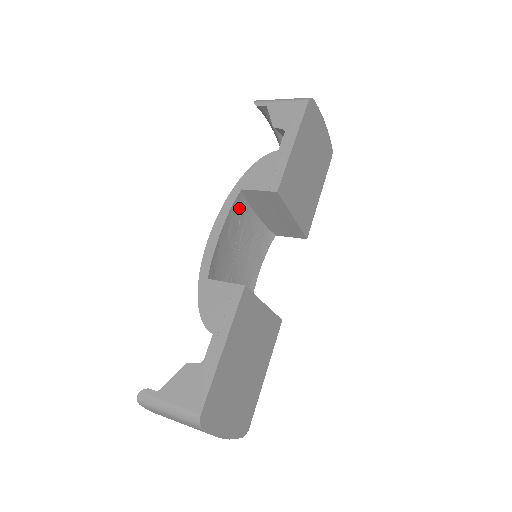
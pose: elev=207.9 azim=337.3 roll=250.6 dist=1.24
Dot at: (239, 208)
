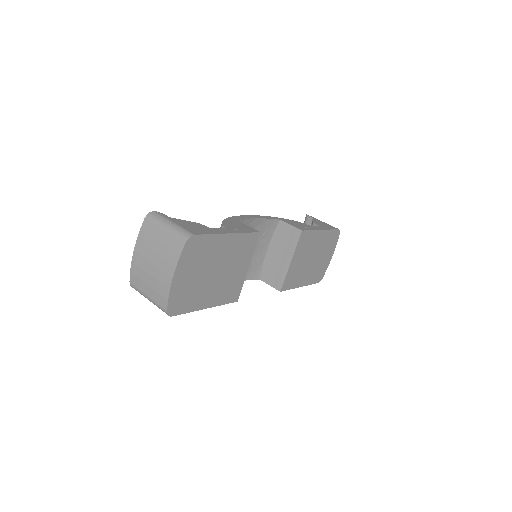
Dot at: (269, 228)
